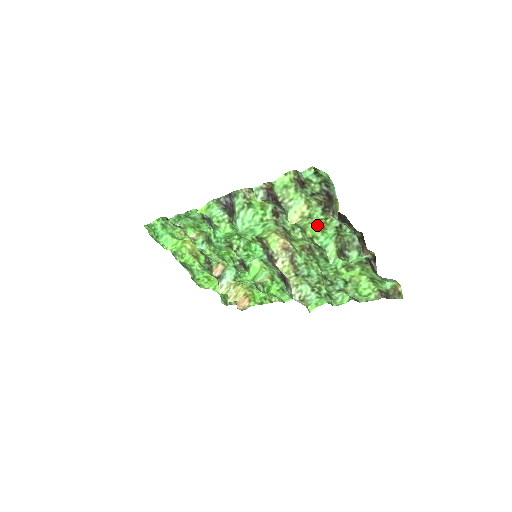
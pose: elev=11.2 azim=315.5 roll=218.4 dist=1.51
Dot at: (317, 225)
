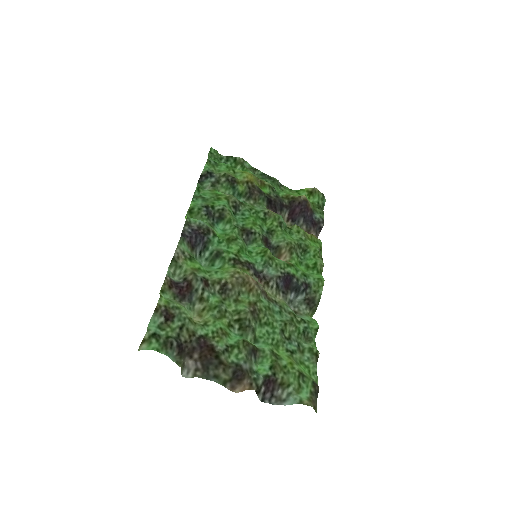
Dot at: (220, 328)
